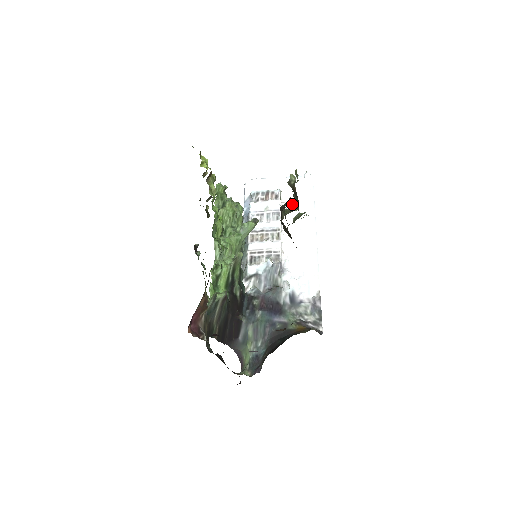
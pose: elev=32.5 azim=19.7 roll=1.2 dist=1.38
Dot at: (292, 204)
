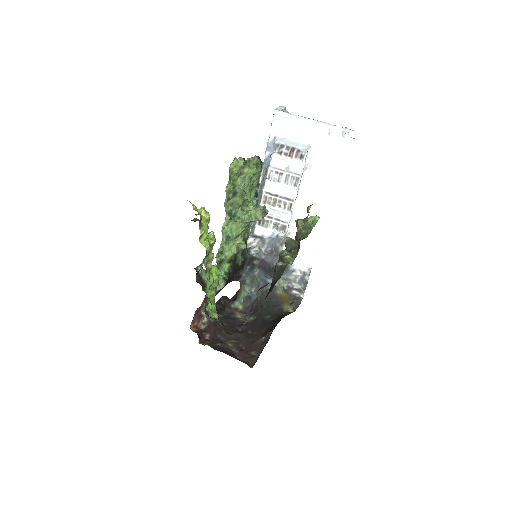
Dot at: (317, 167)
